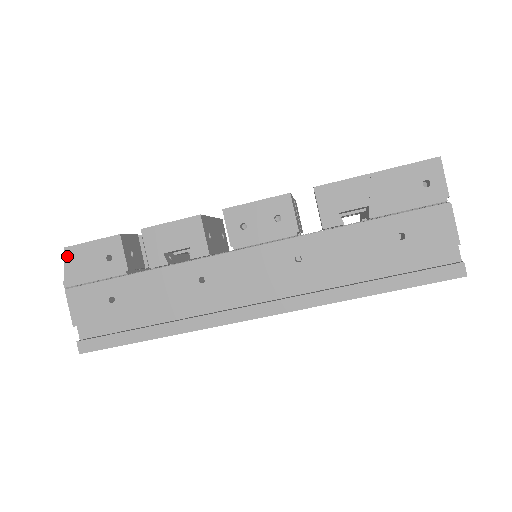
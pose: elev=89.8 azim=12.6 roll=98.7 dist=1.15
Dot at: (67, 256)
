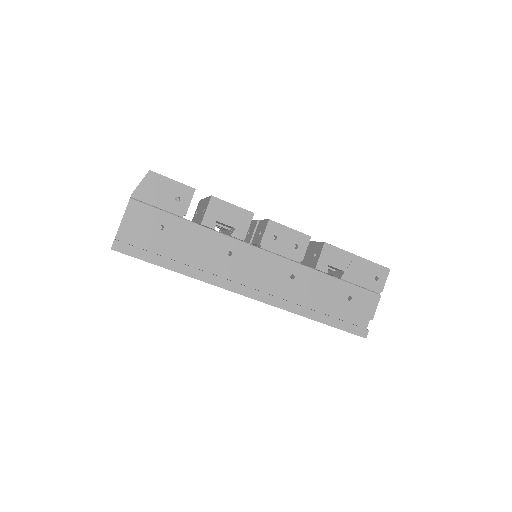
Dot at: (148, 177)
